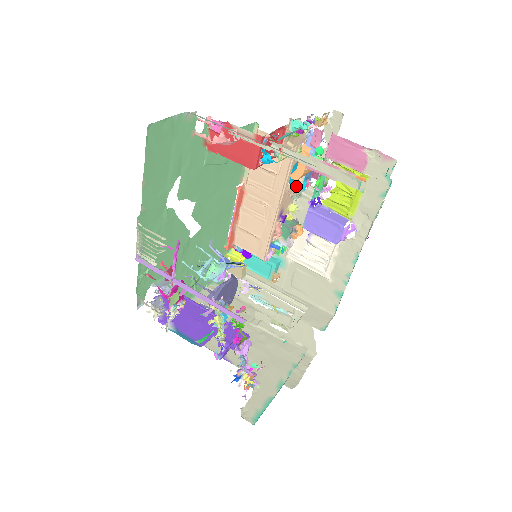
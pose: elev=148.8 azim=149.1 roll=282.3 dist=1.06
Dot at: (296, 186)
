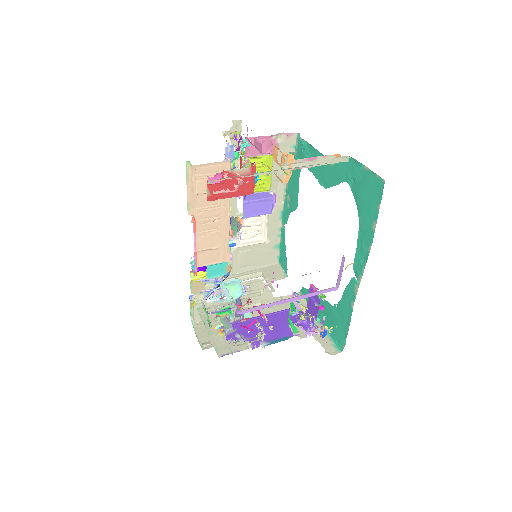
Dot at: occluded
